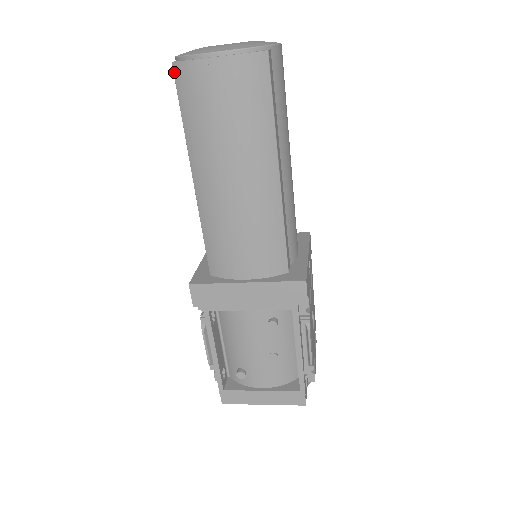
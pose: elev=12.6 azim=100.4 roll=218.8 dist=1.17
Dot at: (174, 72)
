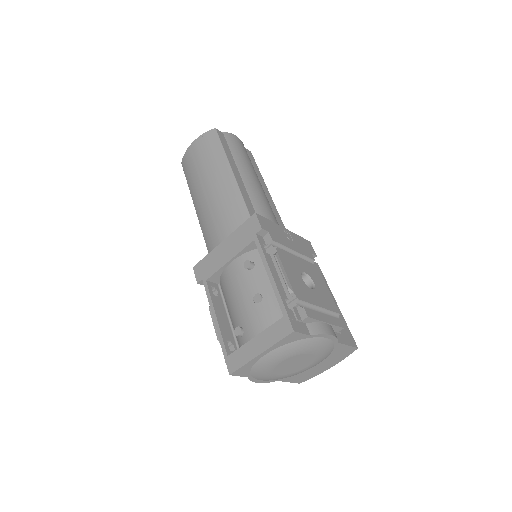
Dot at: (182, 166)
